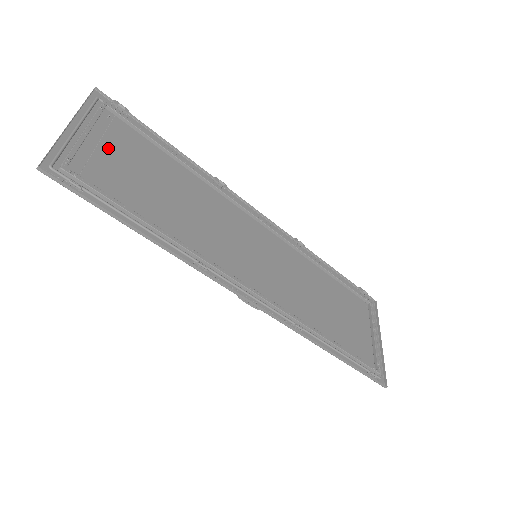
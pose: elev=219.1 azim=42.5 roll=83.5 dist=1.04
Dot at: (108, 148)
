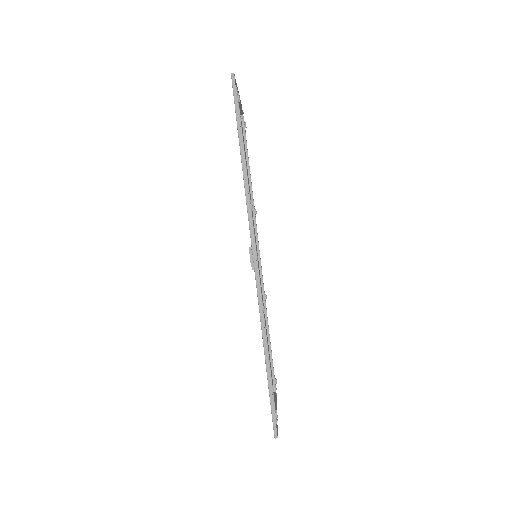
Dot at: occluded
